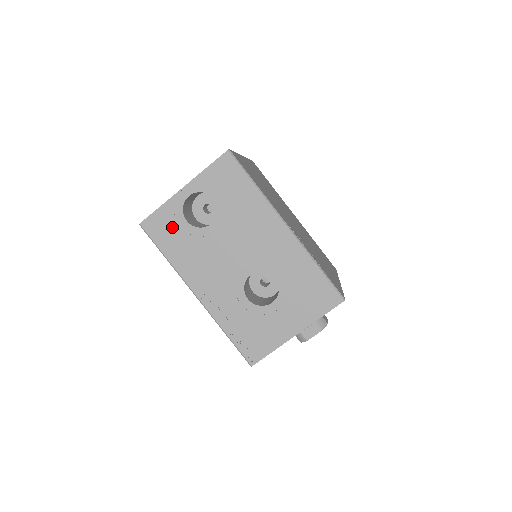
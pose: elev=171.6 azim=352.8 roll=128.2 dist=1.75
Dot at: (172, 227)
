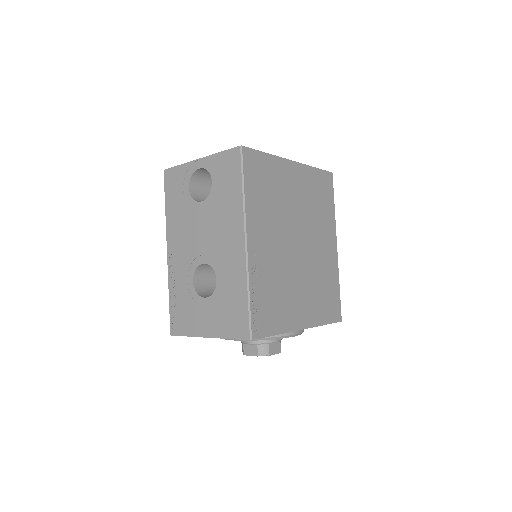
Dot at: (179, 186)
